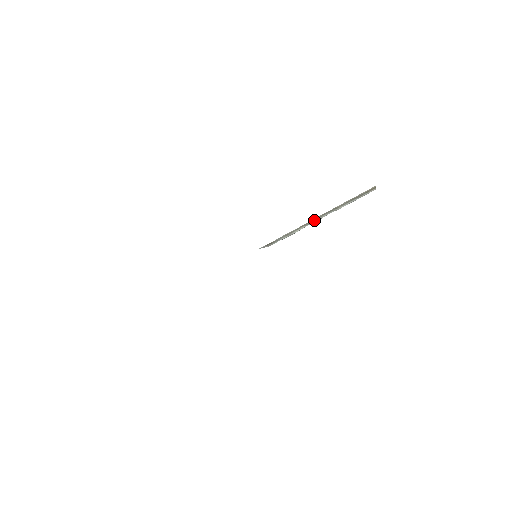
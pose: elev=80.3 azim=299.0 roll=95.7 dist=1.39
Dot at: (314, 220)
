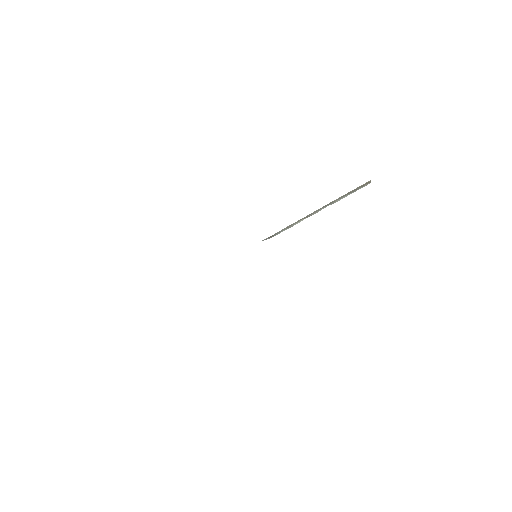
Dot at: (312, 213)
